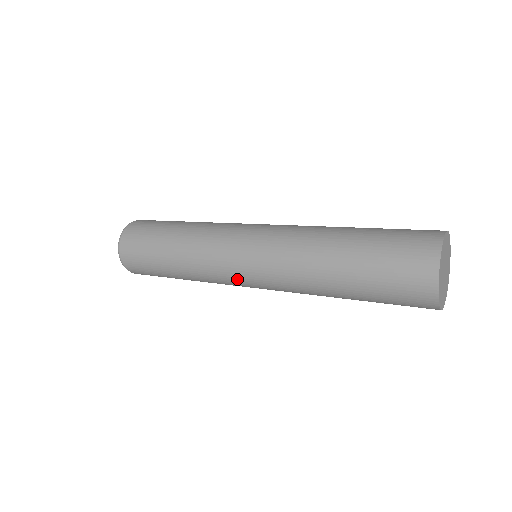
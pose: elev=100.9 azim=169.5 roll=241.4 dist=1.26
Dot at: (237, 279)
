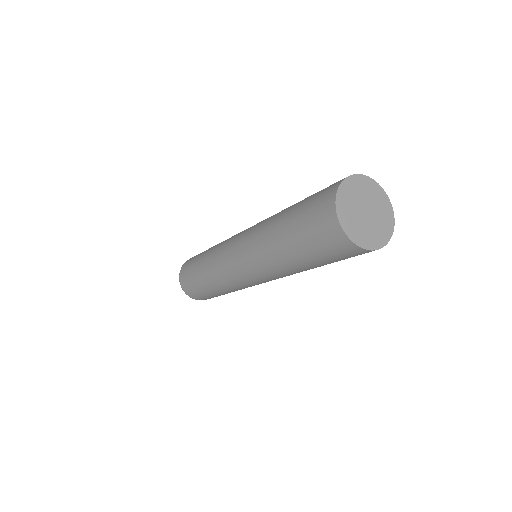
Dot at: occluded
